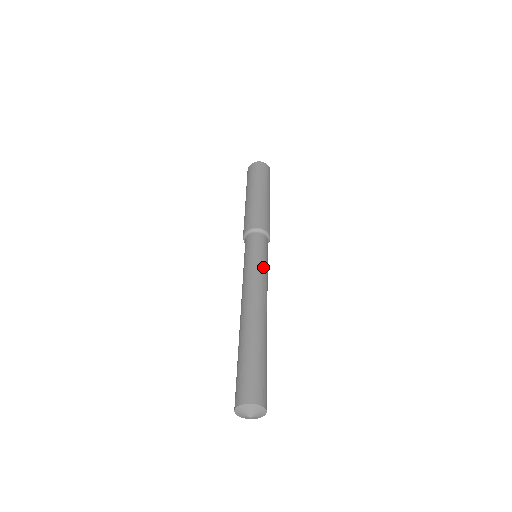
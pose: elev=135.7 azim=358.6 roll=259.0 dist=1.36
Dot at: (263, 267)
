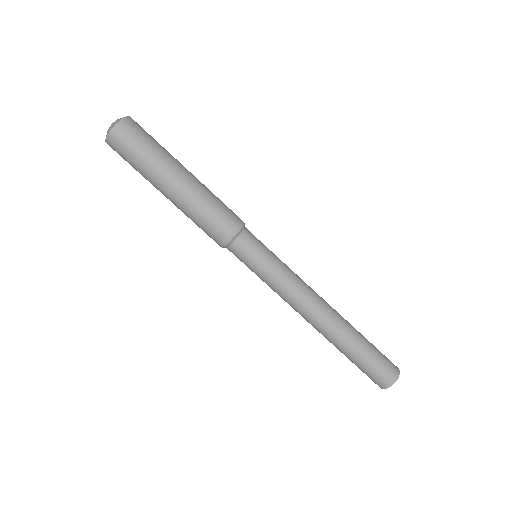
Dot at: (286, 268)
